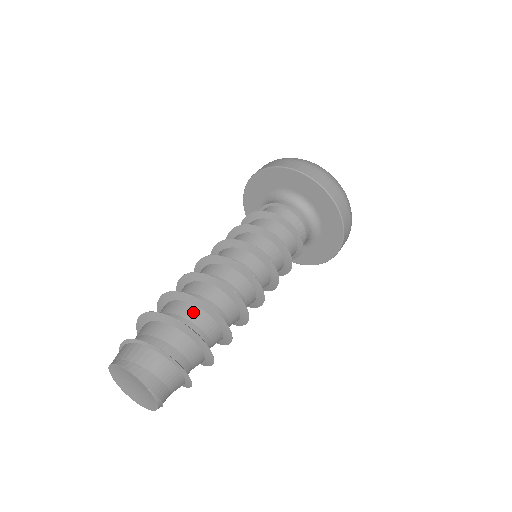
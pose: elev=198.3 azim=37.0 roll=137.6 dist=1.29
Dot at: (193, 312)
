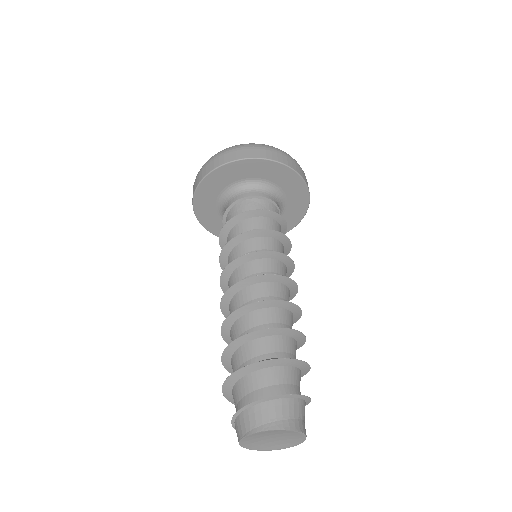
Dot at: (287, 343)
